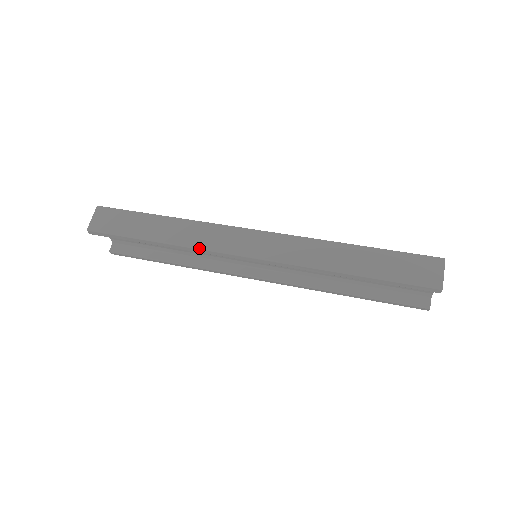
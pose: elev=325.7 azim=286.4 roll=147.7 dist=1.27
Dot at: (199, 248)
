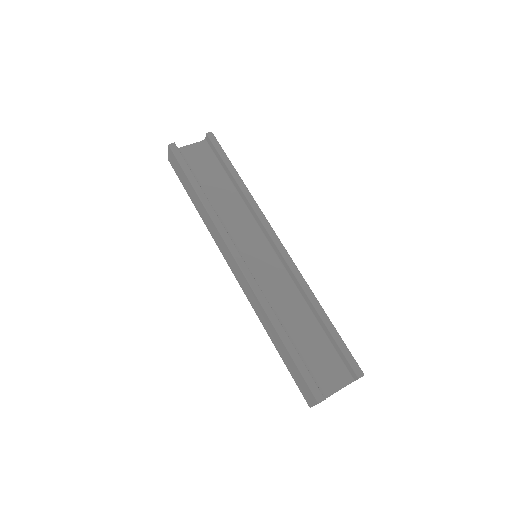
Dot at: (212, 237)
